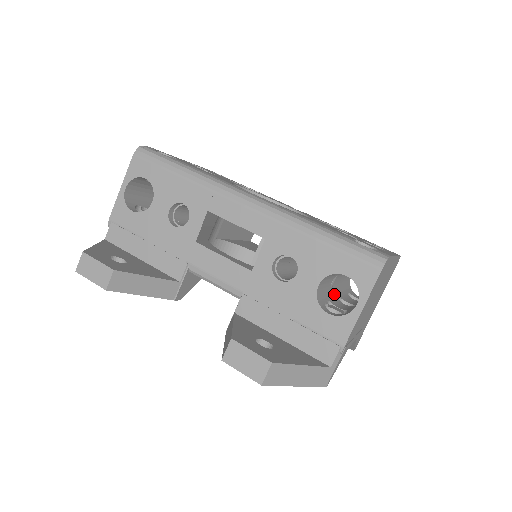
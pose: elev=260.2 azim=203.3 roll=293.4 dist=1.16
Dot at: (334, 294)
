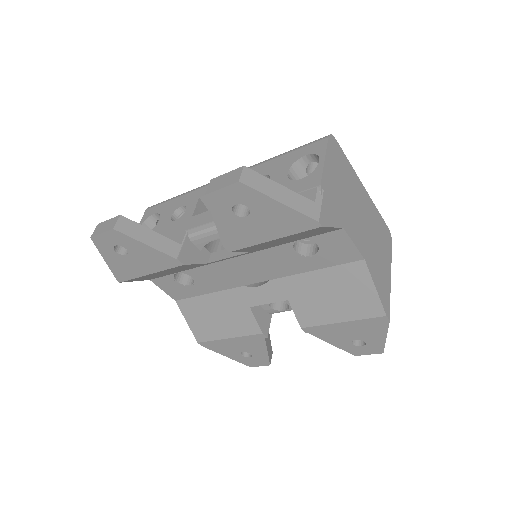
Dot at: occluded
